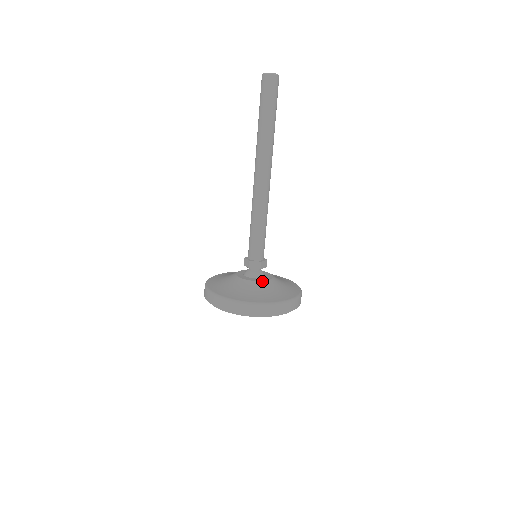
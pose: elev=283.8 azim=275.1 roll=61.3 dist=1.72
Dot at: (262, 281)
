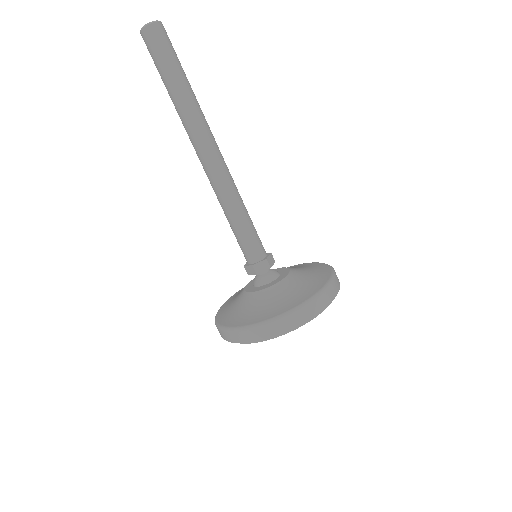
Dot at: (281, 281)
